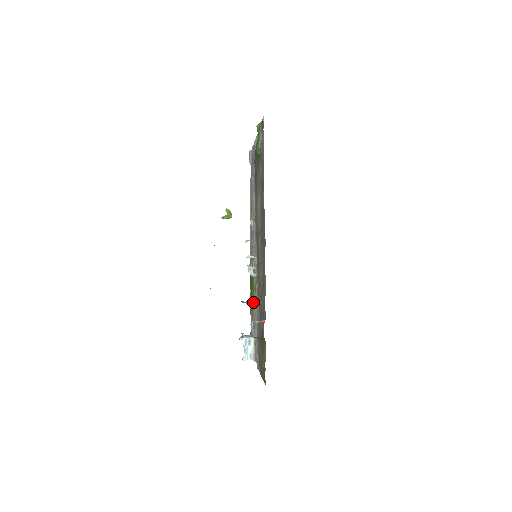
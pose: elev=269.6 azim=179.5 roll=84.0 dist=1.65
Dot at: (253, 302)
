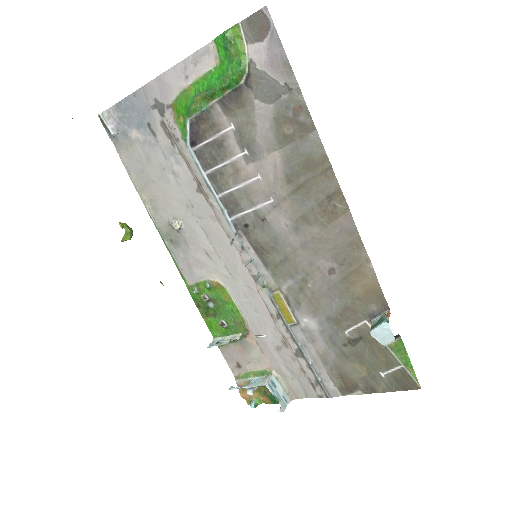
Dot at: (244, 331)
